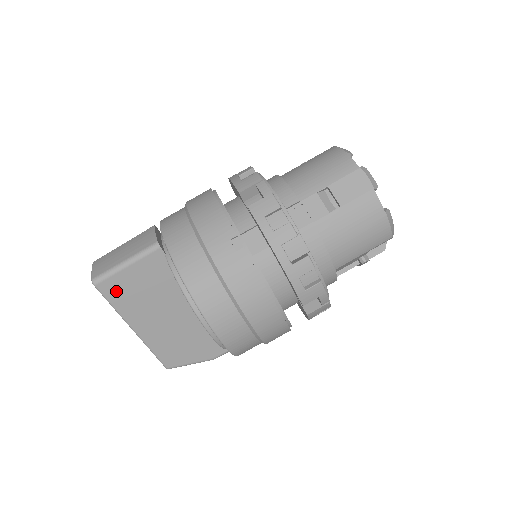
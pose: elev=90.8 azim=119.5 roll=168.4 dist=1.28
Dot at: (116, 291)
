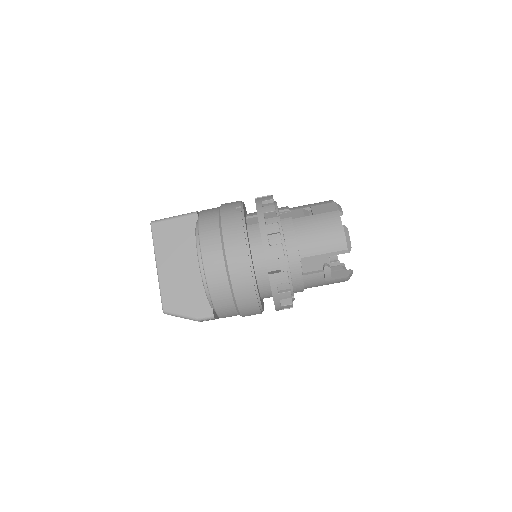
Dot at: (160, 233)
